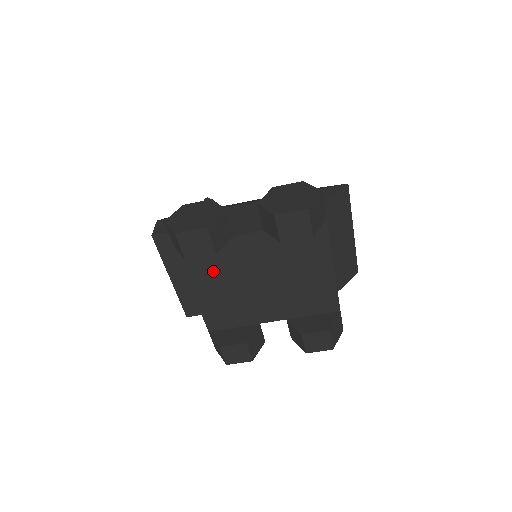
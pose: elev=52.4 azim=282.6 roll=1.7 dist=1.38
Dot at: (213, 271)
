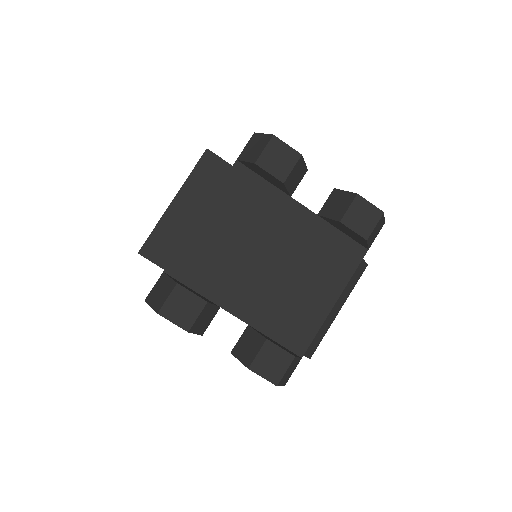
Dot at: (241, 212)
